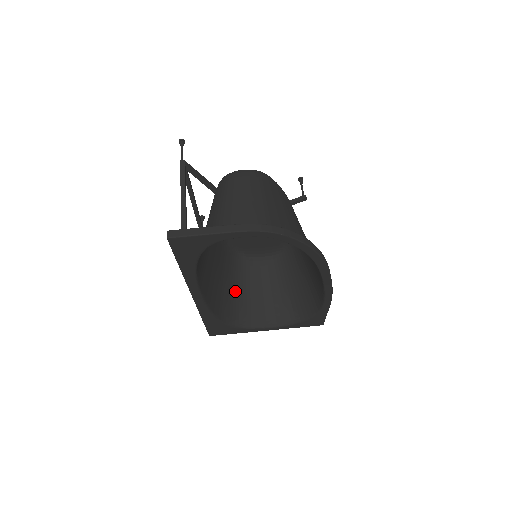
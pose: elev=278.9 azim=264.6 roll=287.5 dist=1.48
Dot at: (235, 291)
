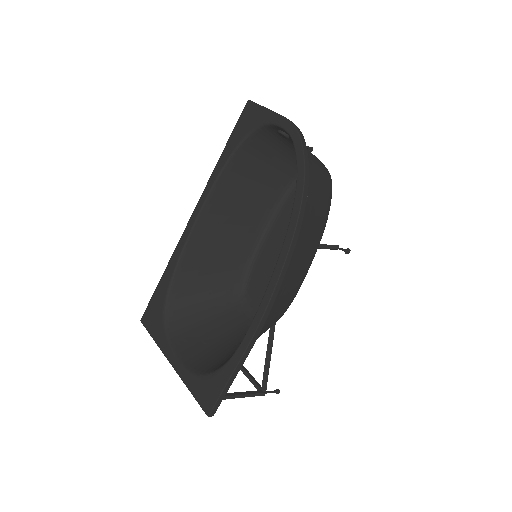
Dot at: (204, 303)
